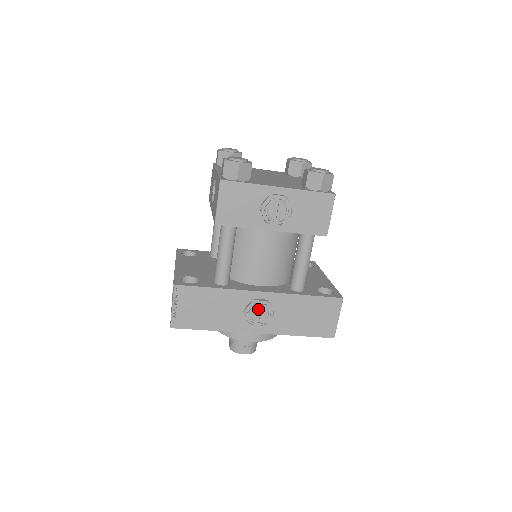
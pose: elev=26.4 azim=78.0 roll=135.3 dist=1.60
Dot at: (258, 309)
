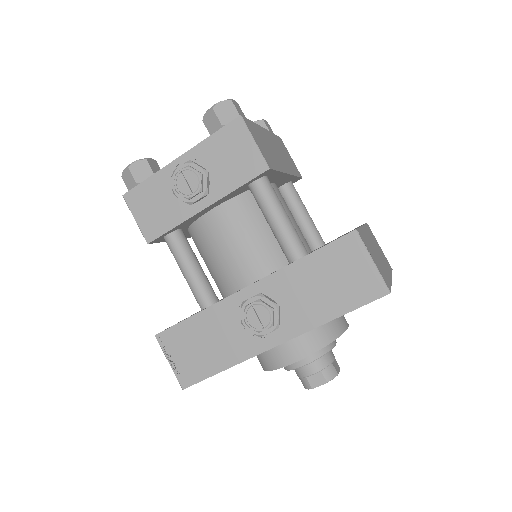
Dot at: (251, 311)
